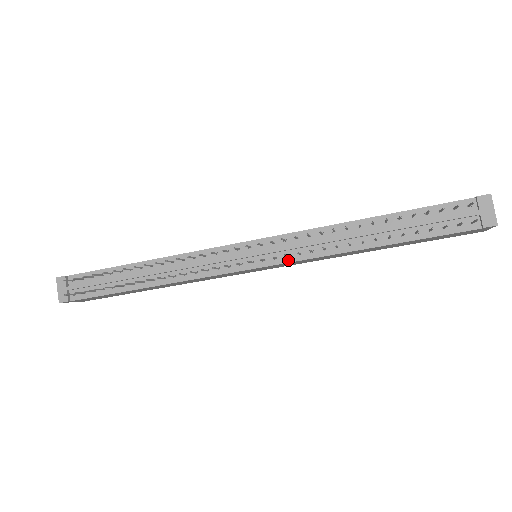
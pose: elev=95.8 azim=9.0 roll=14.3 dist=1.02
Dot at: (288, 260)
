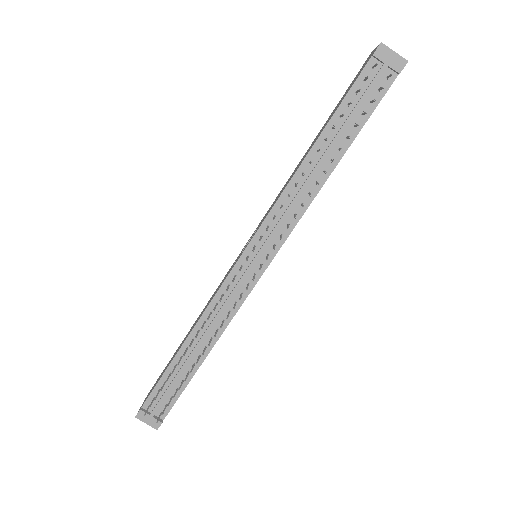
Dot at: (284, 238)
